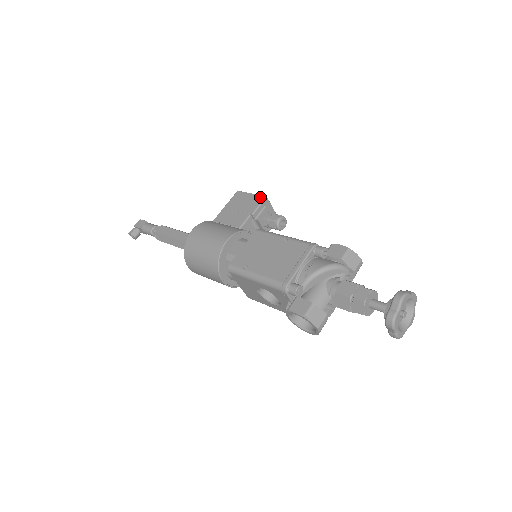
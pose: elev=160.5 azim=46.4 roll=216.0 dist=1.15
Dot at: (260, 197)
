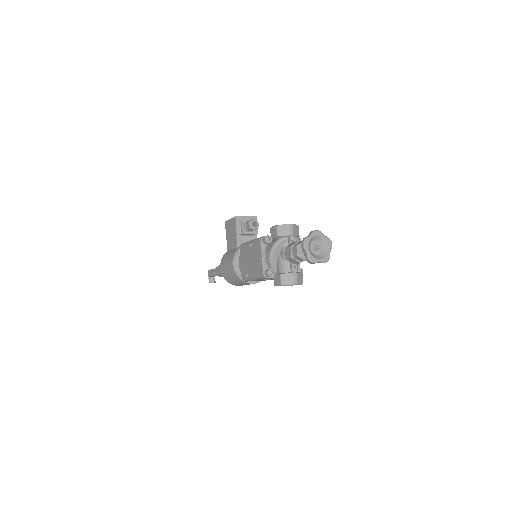
Dot at: (234, 219)
